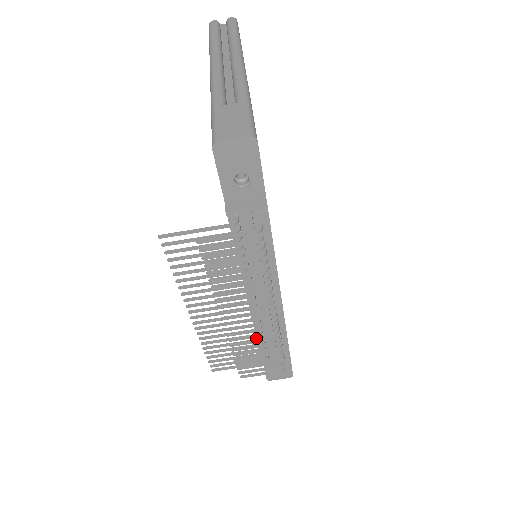
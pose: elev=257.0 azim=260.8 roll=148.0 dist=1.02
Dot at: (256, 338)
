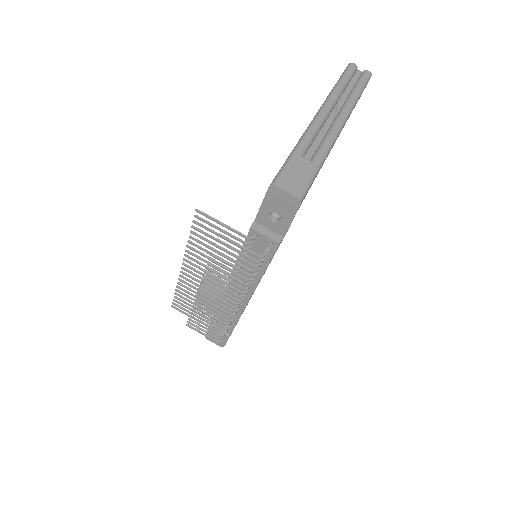
Dot at: occluded
